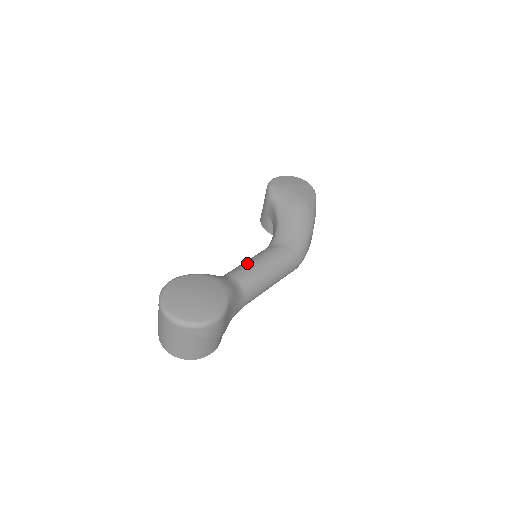
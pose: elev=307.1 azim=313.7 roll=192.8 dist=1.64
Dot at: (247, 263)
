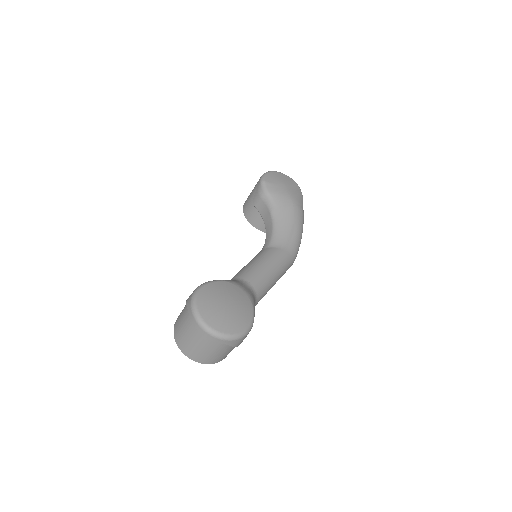
Dot at: (255, 266)
